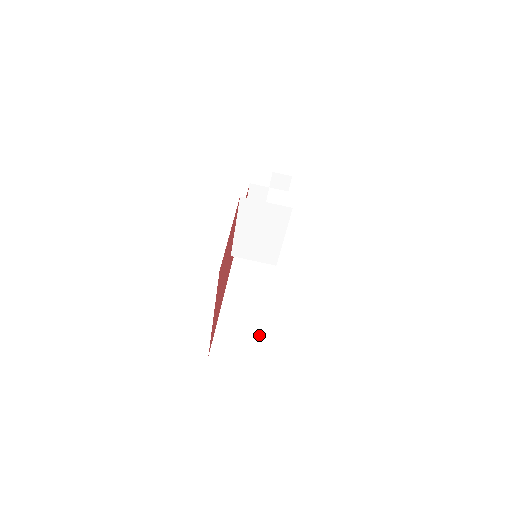
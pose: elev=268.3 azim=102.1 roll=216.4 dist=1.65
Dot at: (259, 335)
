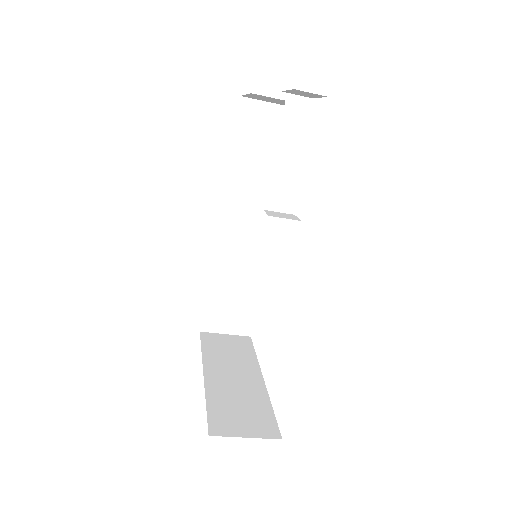
Dot at: (256, 300)
